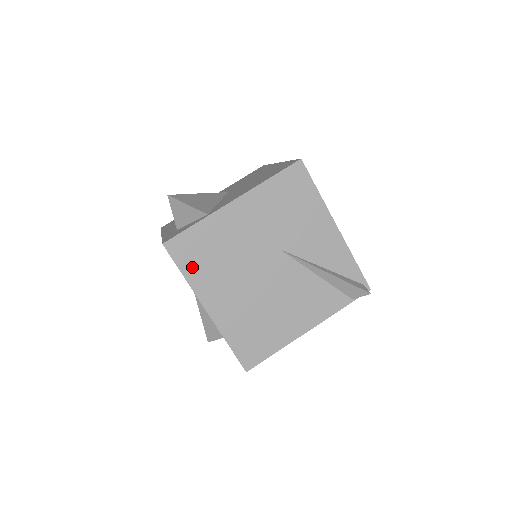
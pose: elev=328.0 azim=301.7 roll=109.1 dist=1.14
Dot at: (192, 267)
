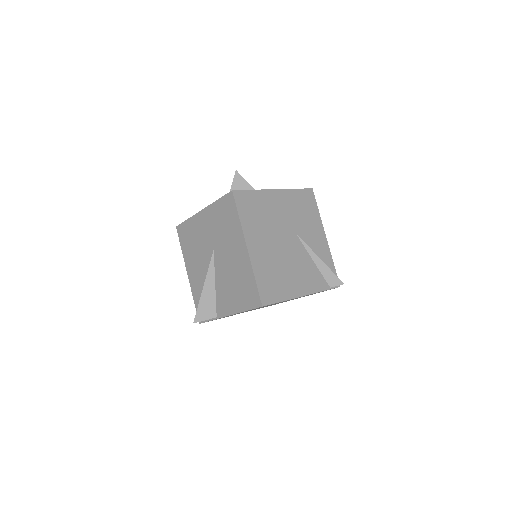
Dot at: (245, 214)
